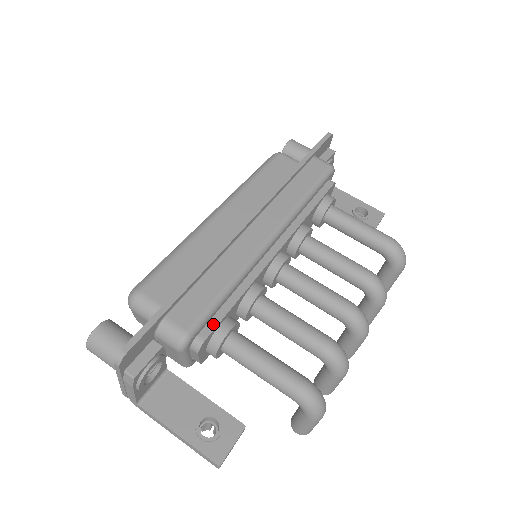
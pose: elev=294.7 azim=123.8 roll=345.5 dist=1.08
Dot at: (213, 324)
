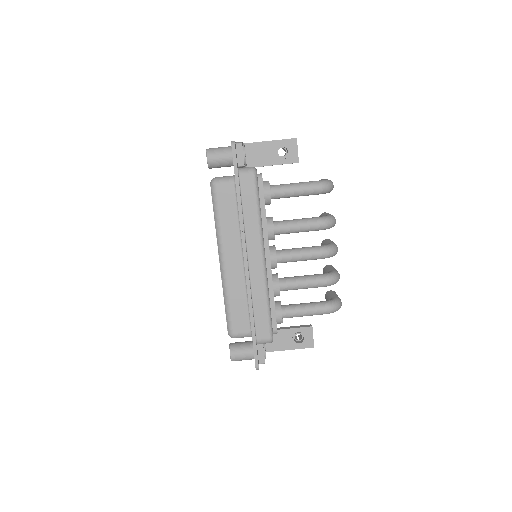
Dot at: (274, 321)
